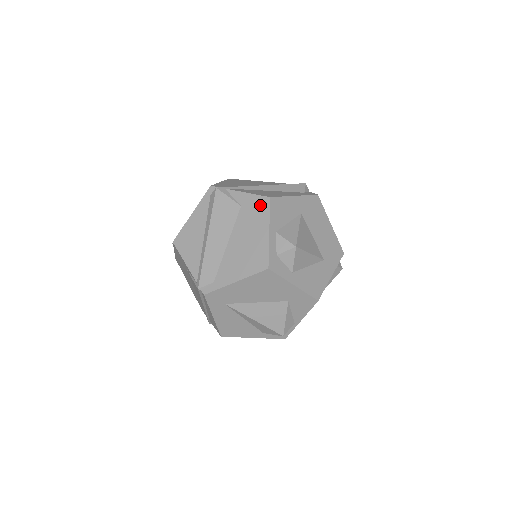
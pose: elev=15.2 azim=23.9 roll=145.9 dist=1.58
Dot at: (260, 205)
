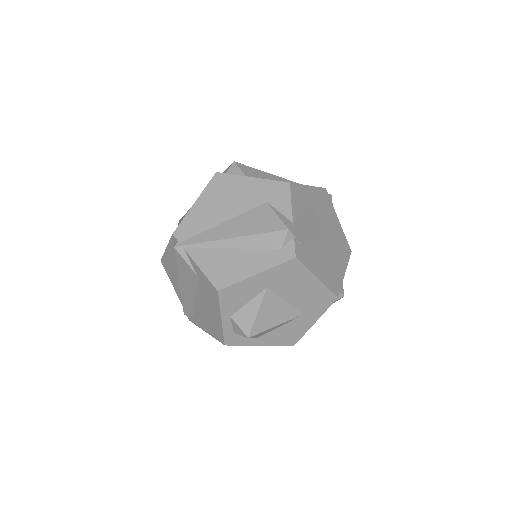
Dot at: (211, 291)
